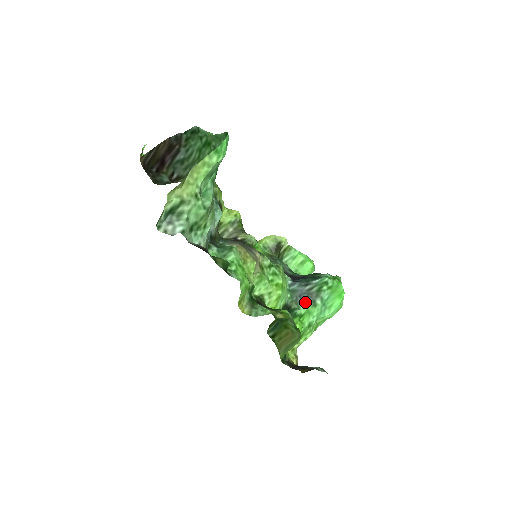
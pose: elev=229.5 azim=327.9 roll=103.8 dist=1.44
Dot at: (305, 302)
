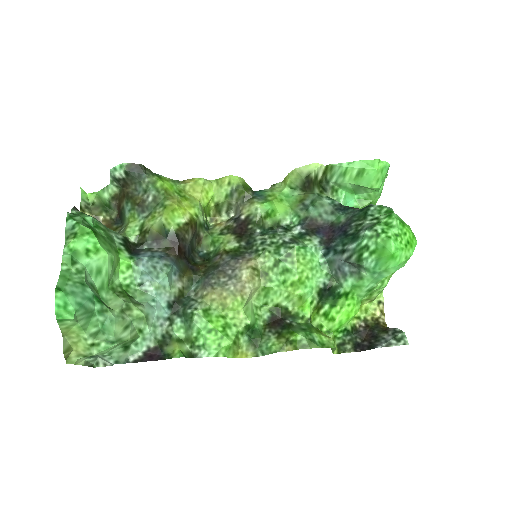
Dot at: (347, 276)
